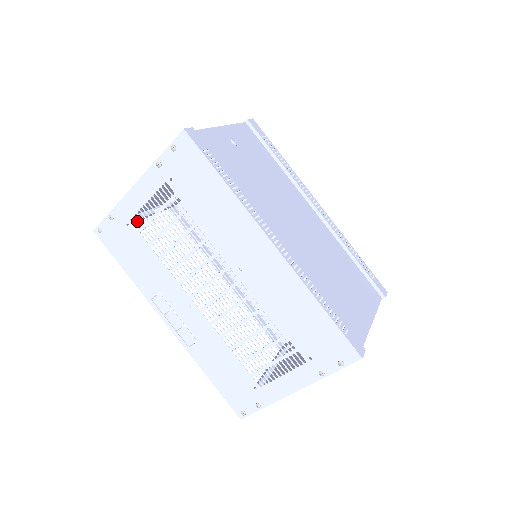
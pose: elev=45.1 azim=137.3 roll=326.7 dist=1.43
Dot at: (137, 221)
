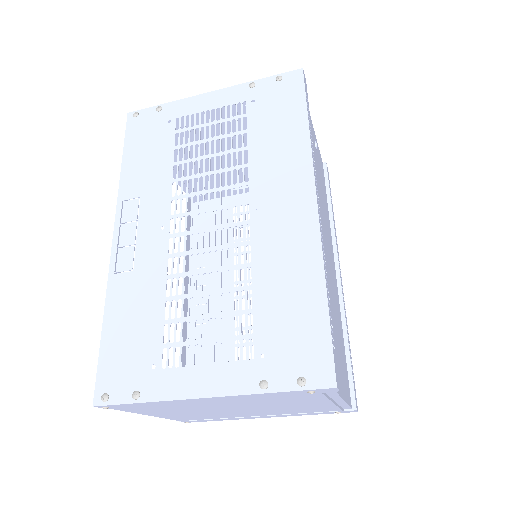
Dot at: occluded
